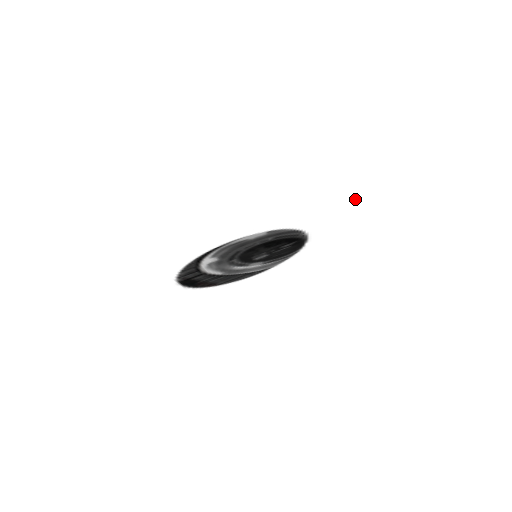
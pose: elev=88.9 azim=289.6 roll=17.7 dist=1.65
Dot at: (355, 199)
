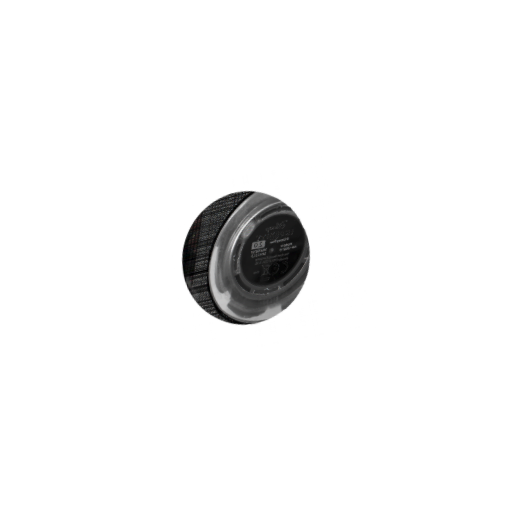
Dot at: (367, 295)
